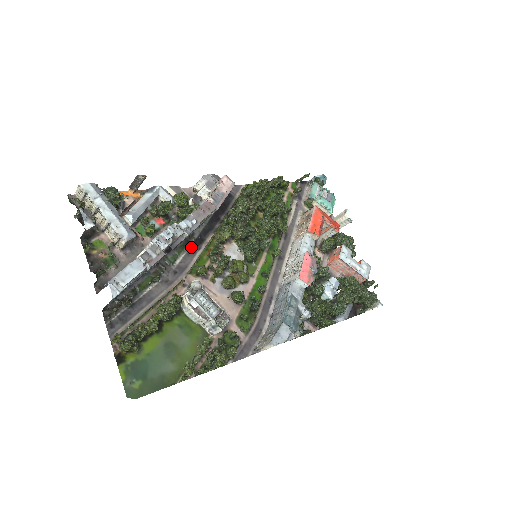
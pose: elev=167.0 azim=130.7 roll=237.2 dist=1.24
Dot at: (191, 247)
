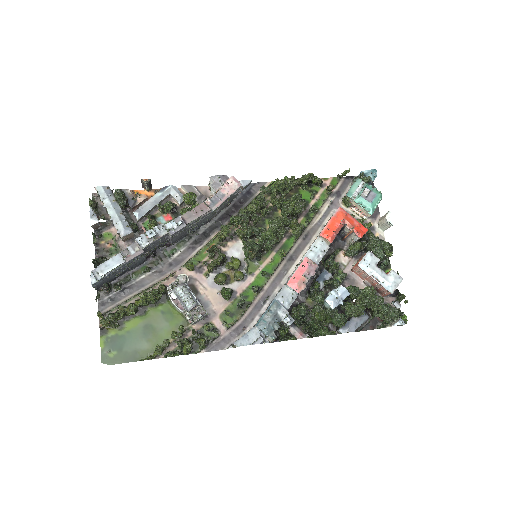
Dot at: (193, 242)
